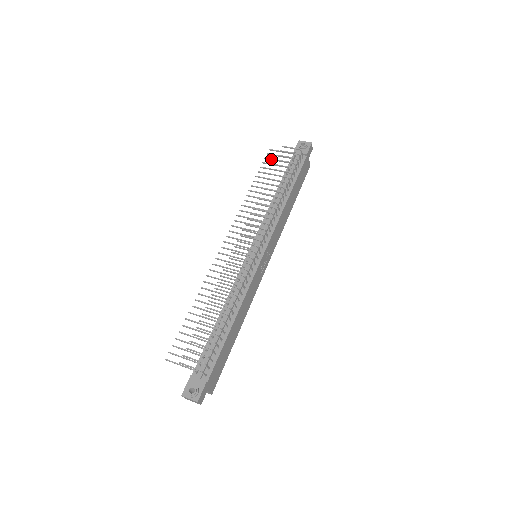
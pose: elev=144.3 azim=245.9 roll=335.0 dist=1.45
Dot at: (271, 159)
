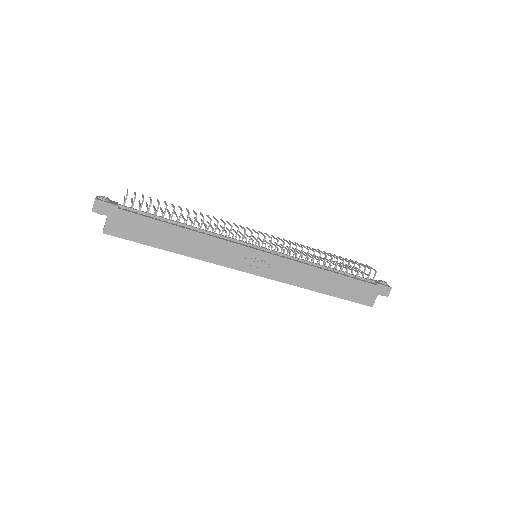
Dot at: occluded
